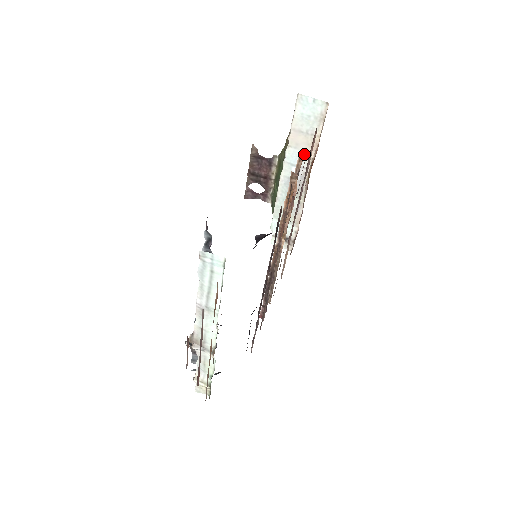
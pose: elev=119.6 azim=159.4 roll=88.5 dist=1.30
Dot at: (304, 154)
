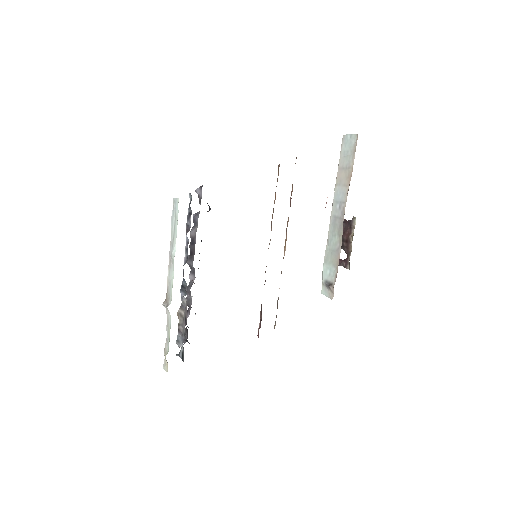
Dot at: (344, 189)
